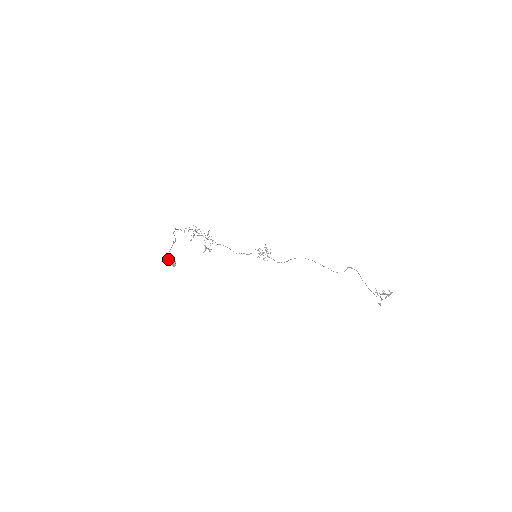
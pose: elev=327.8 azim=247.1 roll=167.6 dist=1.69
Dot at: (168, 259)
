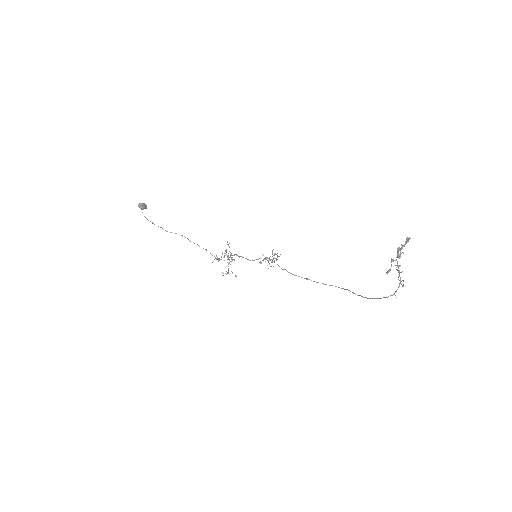
Dot at: (152, 222)
